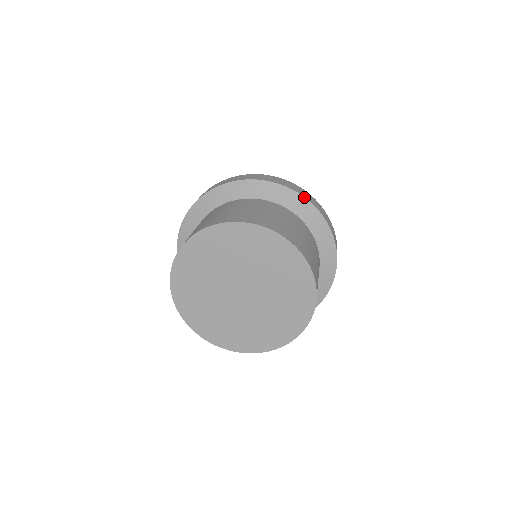
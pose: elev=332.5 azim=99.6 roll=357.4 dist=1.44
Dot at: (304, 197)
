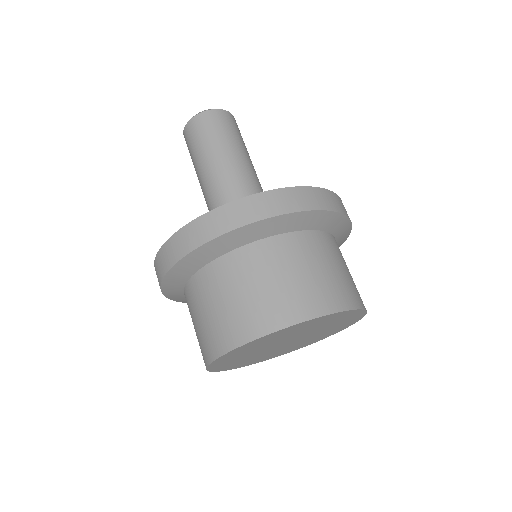
Dot at: (341, 214)
